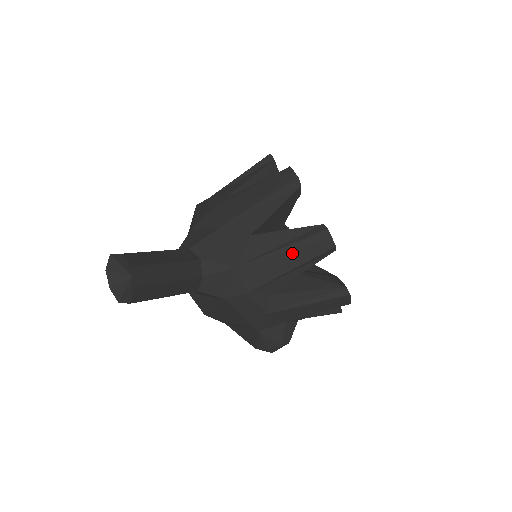
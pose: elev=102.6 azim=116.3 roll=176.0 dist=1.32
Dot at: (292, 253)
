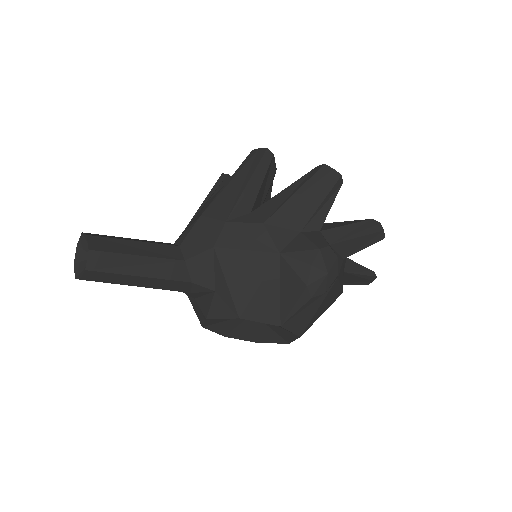
Dot at: (238, 176)
